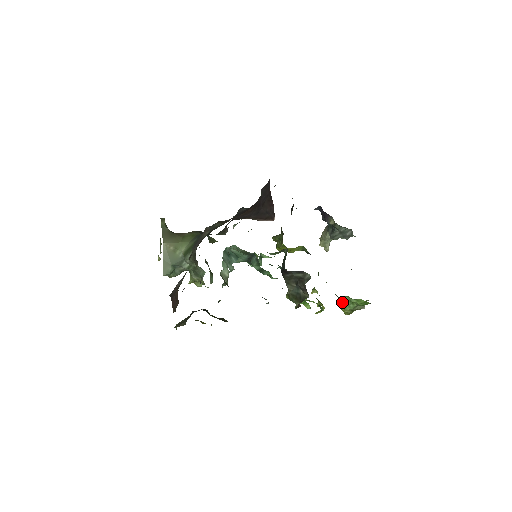
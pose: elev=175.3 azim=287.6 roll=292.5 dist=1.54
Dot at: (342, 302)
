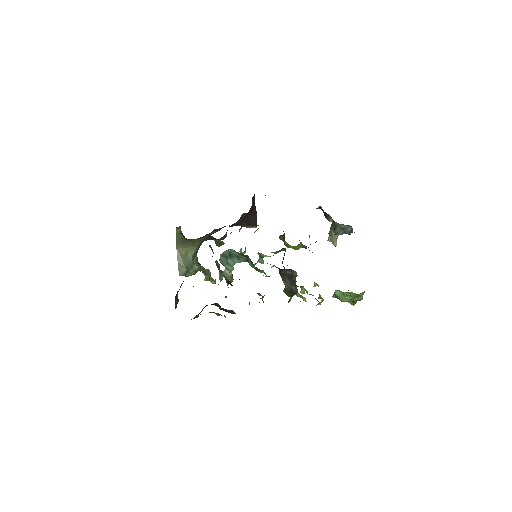
Dot at: occluded
